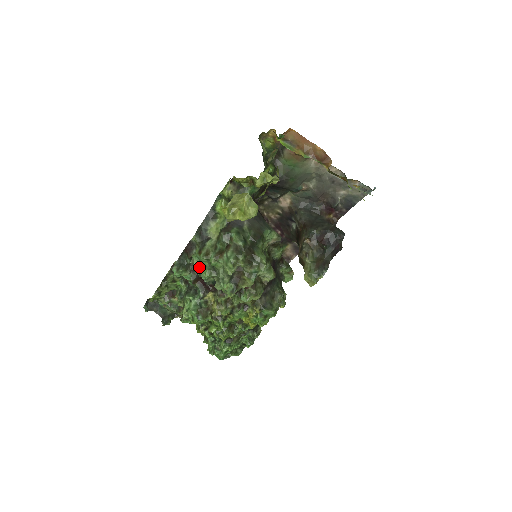
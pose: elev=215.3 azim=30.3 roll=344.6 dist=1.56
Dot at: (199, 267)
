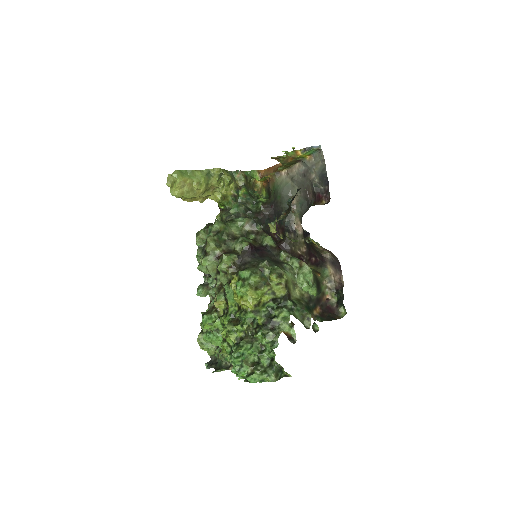
Dot at: occluded
